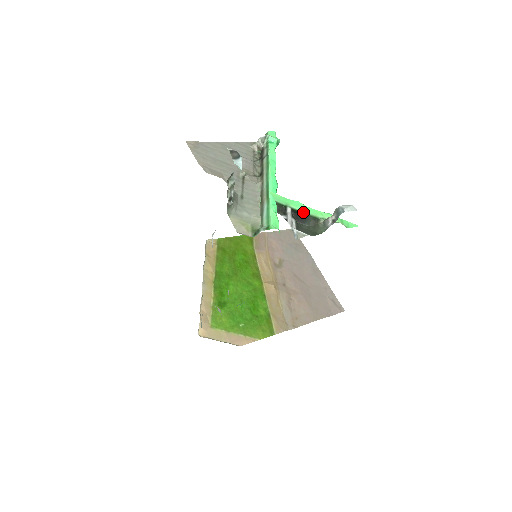
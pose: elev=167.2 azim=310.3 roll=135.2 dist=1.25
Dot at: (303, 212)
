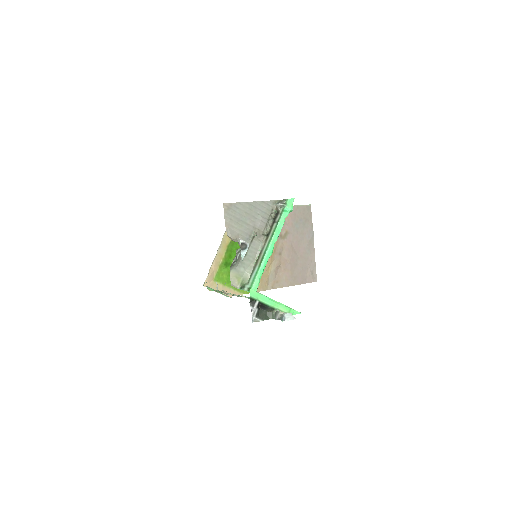
Dot at: (266, 304)
